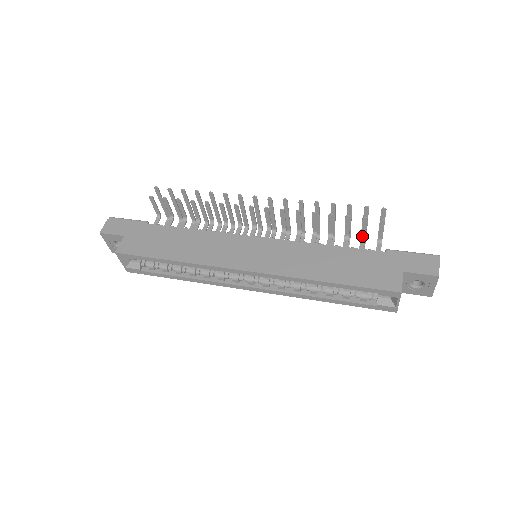
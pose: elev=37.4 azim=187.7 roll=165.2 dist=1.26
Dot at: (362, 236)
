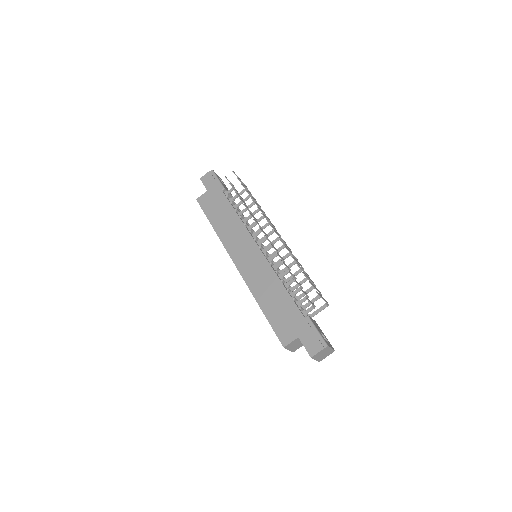
Dot at: (307, 295)
